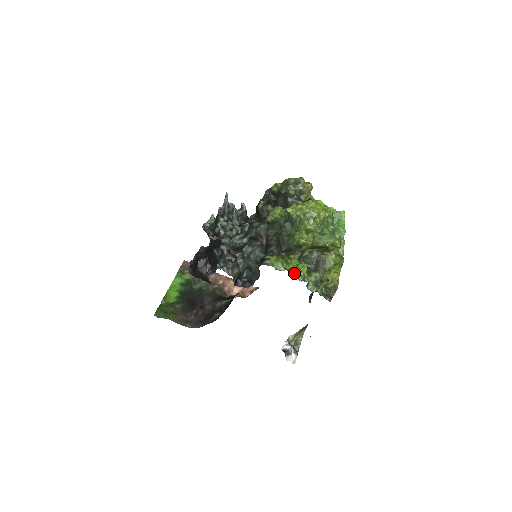
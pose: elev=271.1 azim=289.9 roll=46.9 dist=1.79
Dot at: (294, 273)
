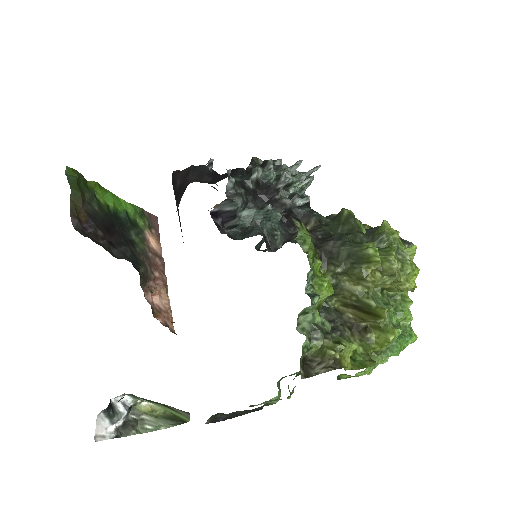
Dot at: (312, 271)
